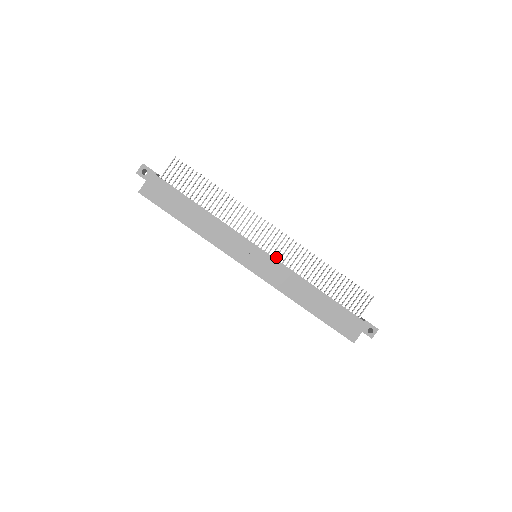
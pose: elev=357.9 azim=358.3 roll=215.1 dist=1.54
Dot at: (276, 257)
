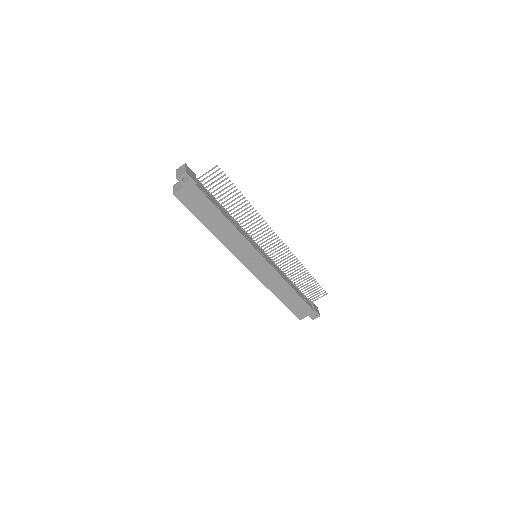
Dot at: occluded
